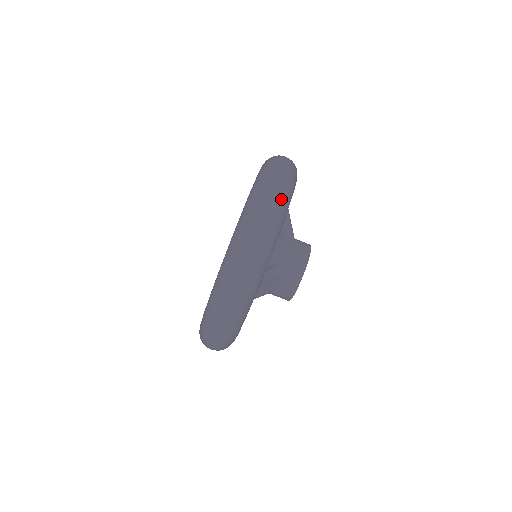
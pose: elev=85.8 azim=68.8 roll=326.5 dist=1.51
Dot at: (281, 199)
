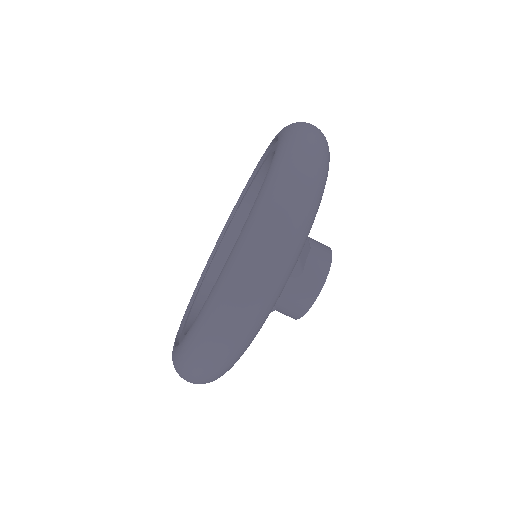
Dot at: (234, 351)
